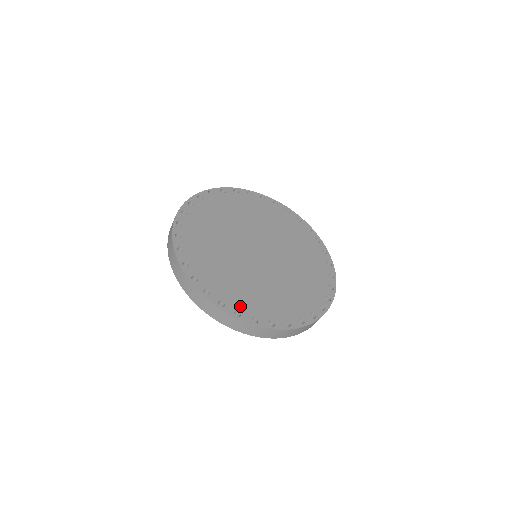
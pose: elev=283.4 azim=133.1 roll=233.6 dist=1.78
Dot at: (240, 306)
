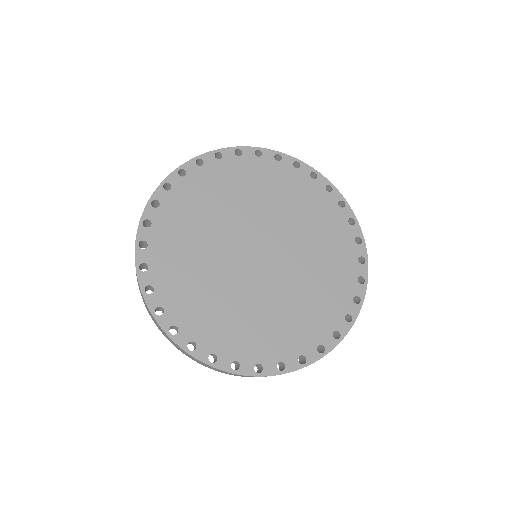
Dot at: (278, 354)
